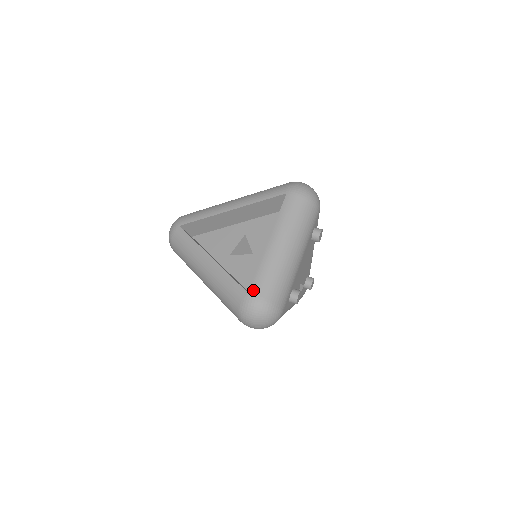
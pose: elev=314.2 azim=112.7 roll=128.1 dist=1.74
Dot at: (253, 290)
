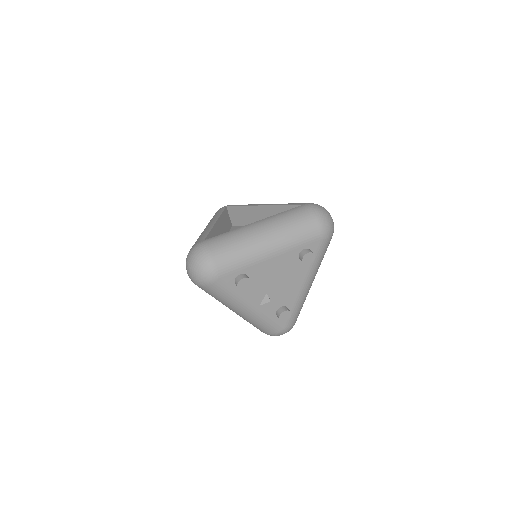
Dot at: (209, 240)
